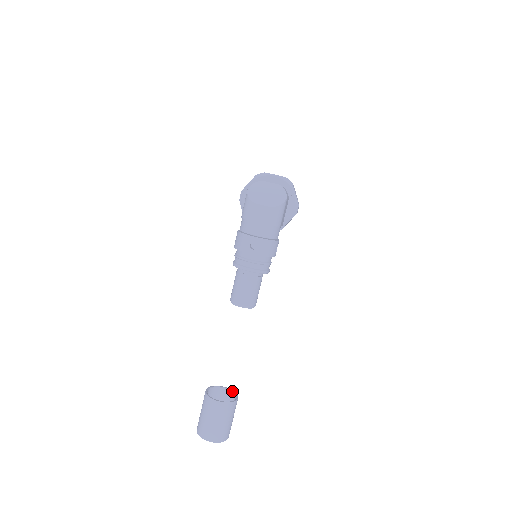
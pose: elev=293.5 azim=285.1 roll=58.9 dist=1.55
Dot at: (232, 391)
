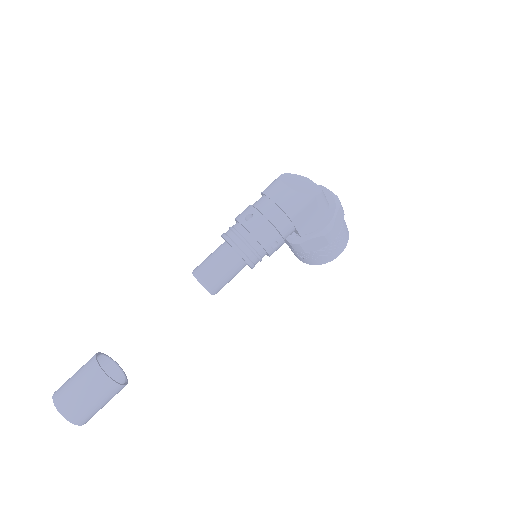
Dot at: (126, 380)
